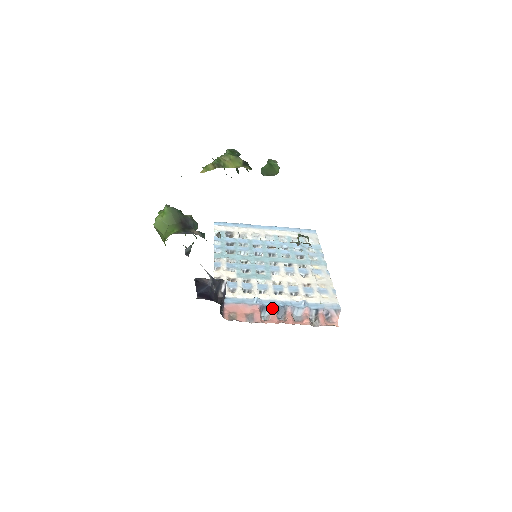
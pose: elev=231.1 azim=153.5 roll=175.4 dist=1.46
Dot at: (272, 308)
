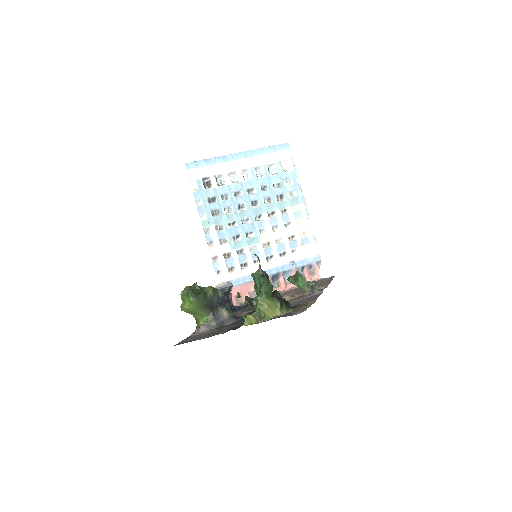
Dot at: occluded
